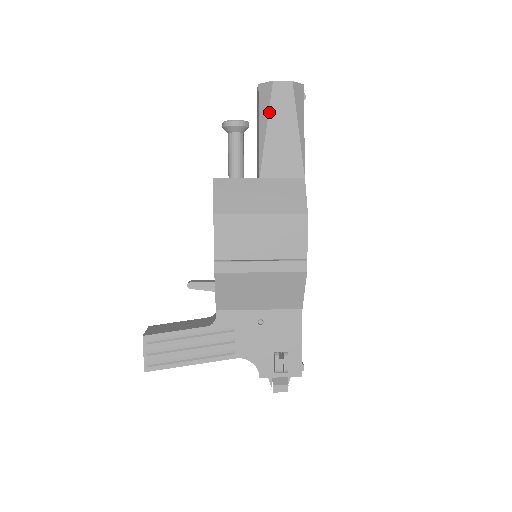
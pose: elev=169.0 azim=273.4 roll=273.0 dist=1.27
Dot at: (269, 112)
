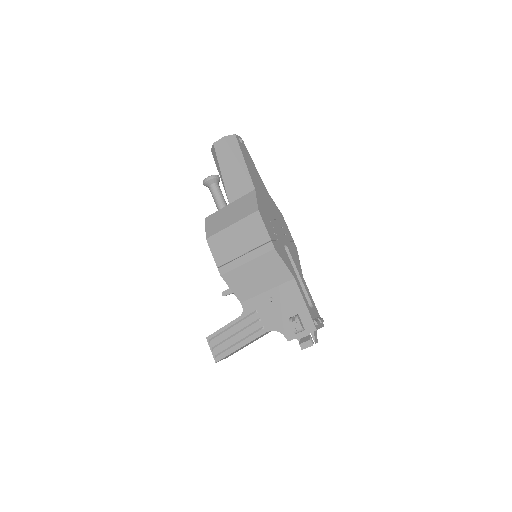
Dot at: (218, 162)
